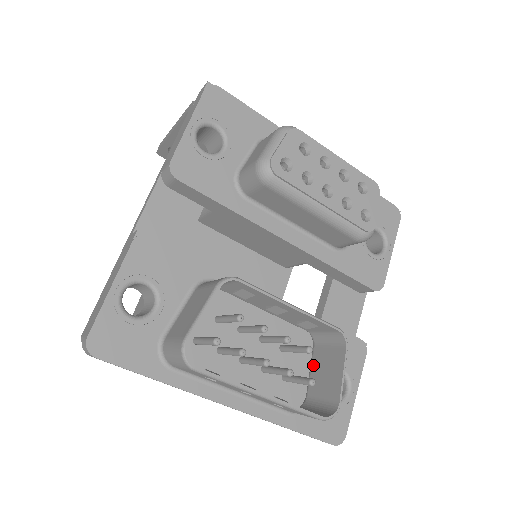
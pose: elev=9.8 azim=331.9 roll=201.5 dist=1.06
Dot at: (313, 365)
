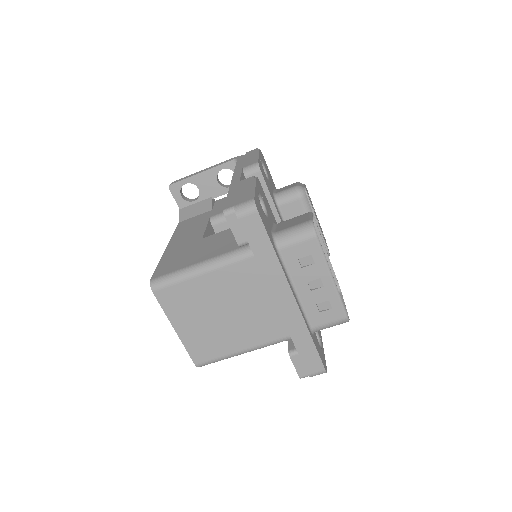
Dot at: occluded
